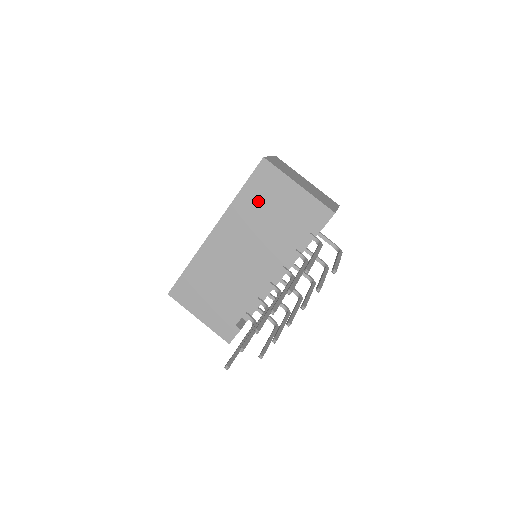
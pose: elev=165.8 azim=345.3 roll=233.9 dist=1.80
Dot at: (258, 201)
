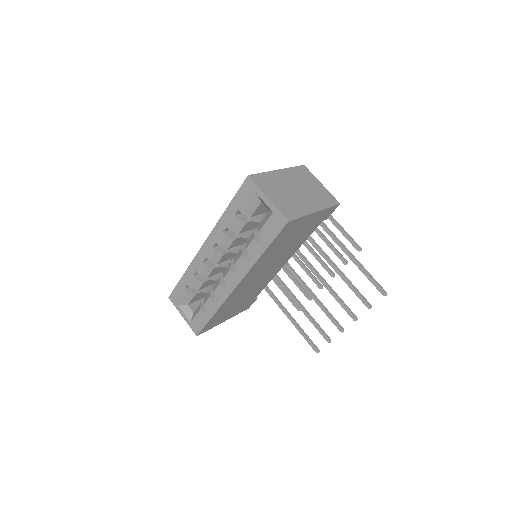
Dot at: (279, 245)
